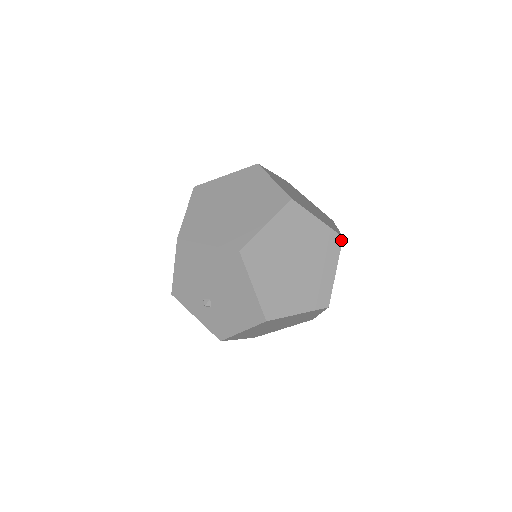
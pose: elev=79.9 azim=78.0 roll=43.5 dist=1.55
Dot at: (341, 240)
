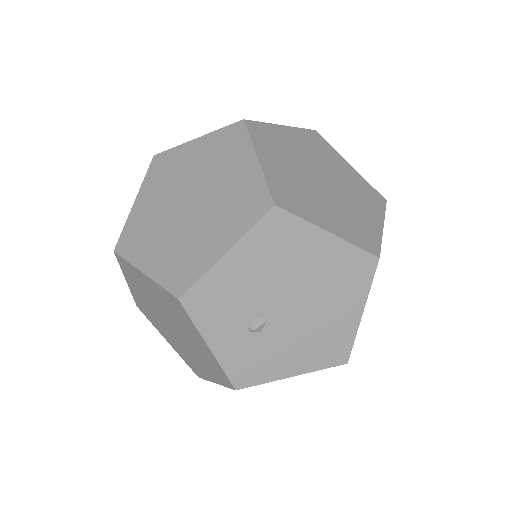
Dot at: occluded
